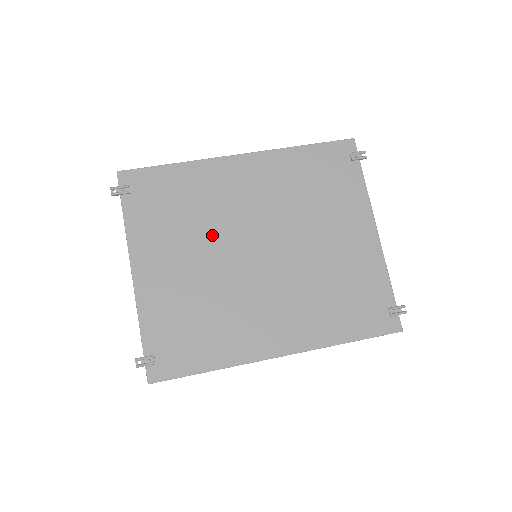
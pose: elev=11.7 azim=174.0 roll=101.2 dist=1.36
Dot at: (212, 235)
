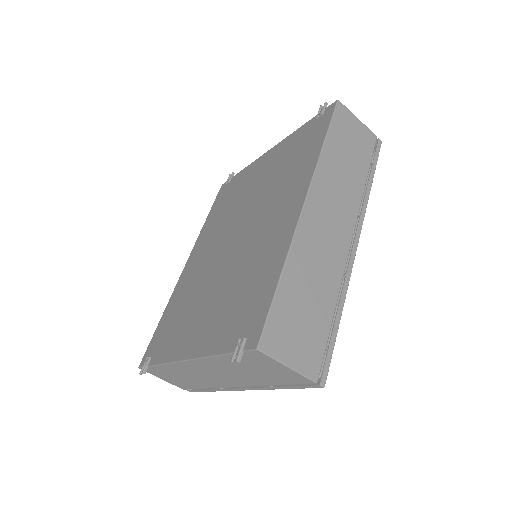
Dot at: (205, 283)
